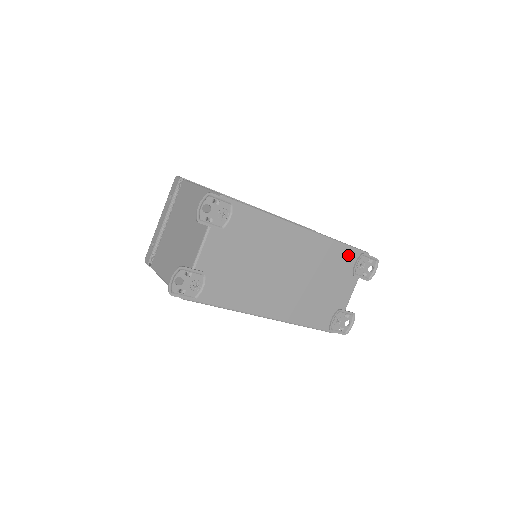
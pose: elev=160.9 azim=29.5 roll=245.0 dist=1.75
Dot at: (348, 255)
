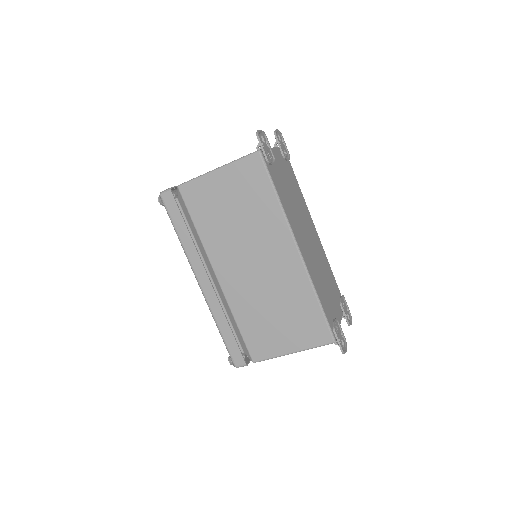
Dot at: (335, 285)
